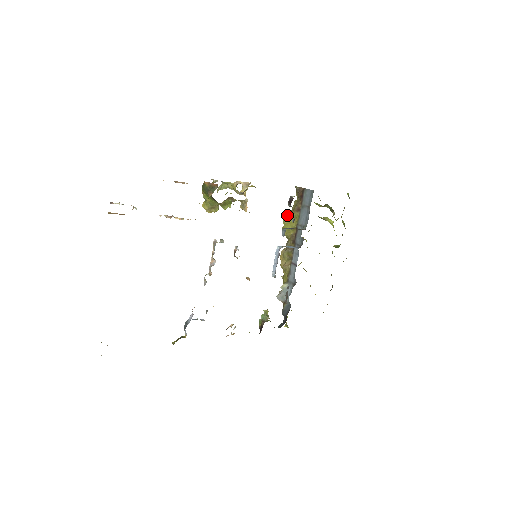
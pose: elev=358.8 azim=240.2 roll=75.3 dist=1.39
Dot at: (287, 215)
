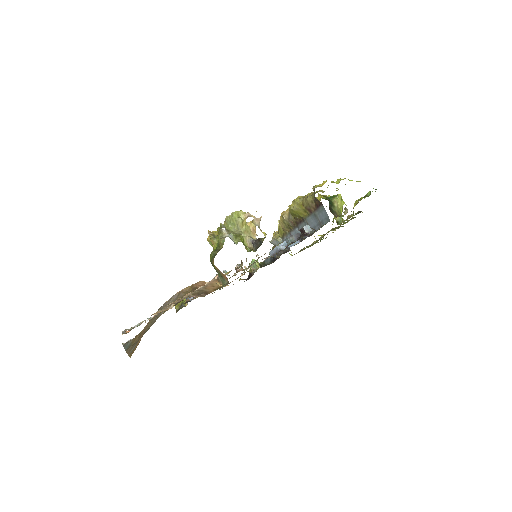
Dot at: (297, 203)
